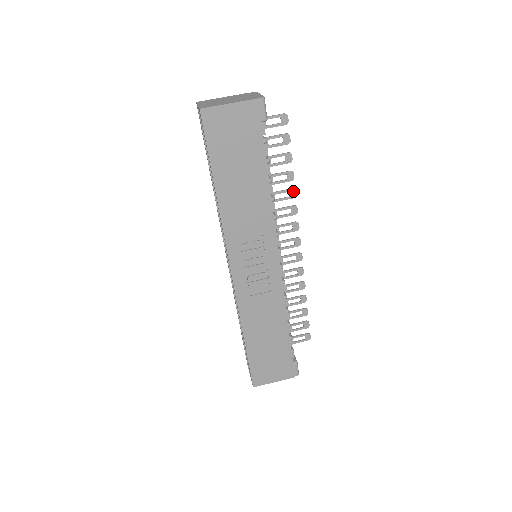
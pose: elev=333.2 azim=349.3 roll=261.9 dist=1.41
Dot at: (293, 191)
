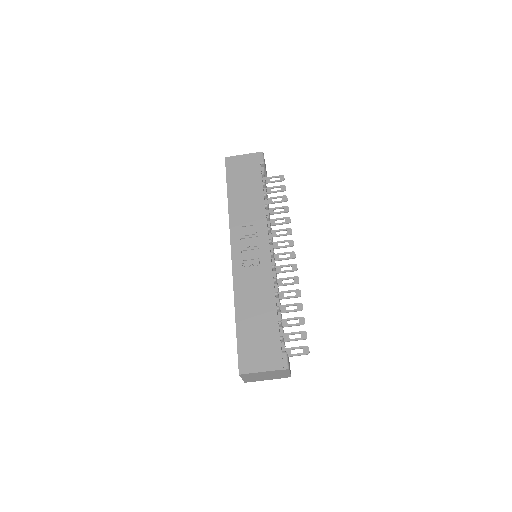
Dot at: (288, 218)
